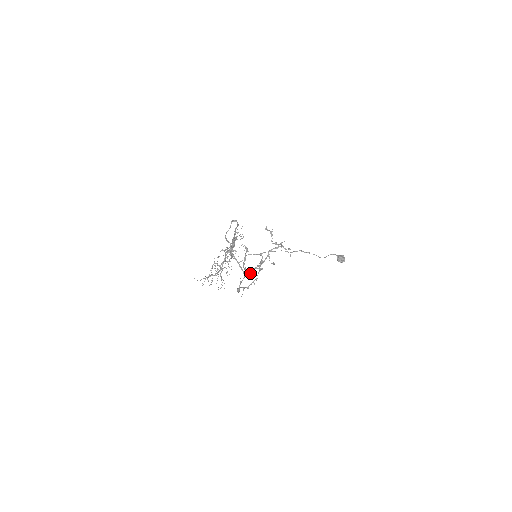
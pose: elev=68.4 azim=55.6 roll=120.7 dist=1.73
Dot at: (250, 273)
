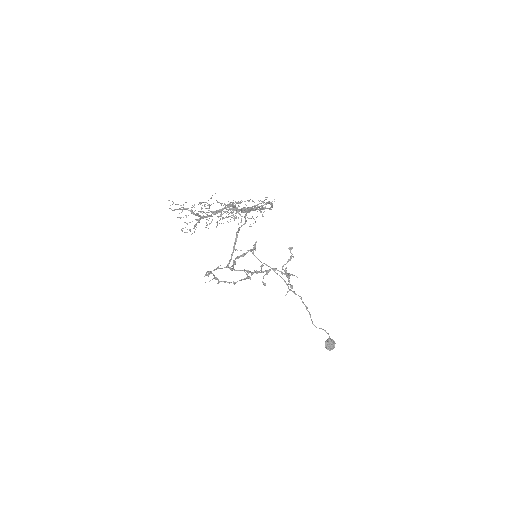
Dot at: occluded
